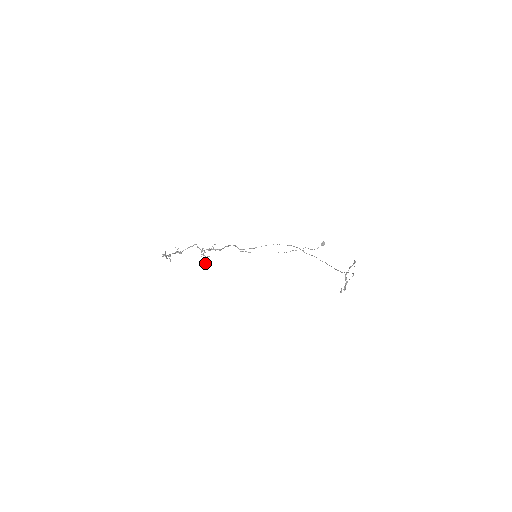
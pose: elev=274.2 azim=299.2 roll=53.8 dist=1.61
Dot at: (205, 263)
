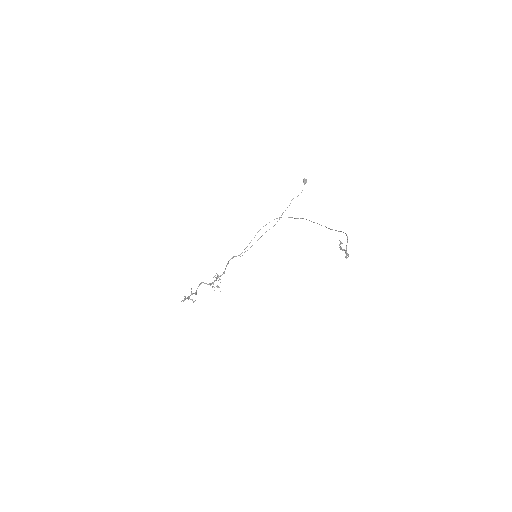
Dot at: occluded
